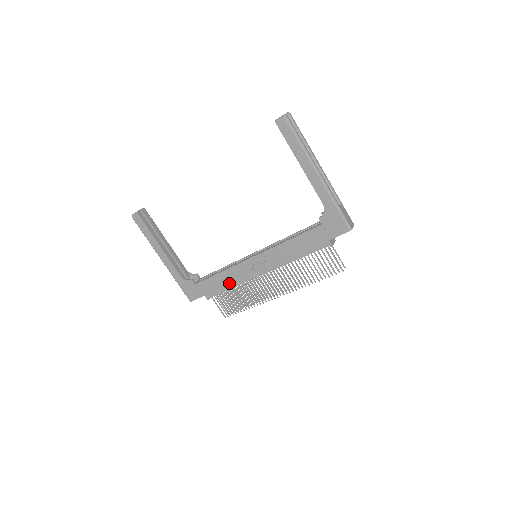
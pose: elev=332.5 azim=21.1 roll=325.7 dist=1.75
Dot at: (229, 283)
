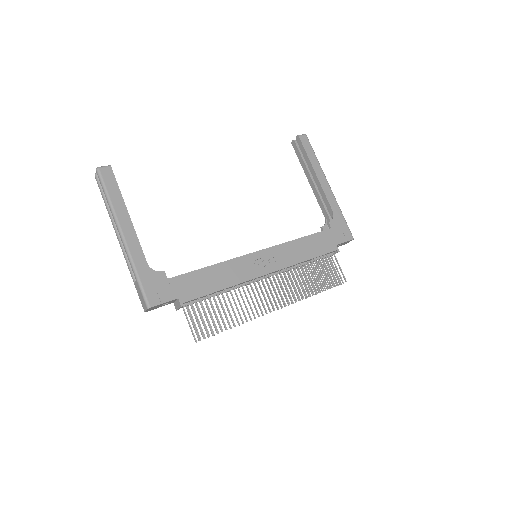
Dot at: (221, 281)
